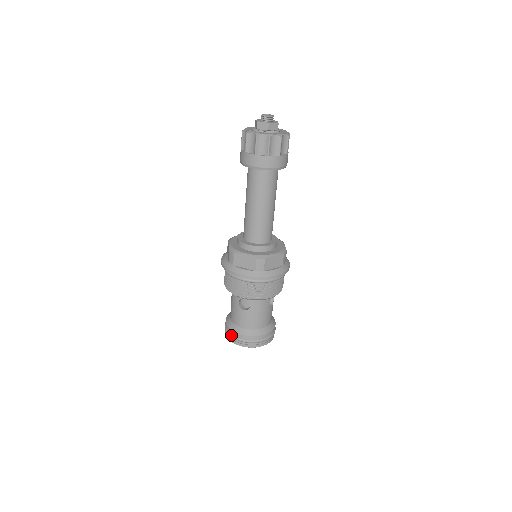
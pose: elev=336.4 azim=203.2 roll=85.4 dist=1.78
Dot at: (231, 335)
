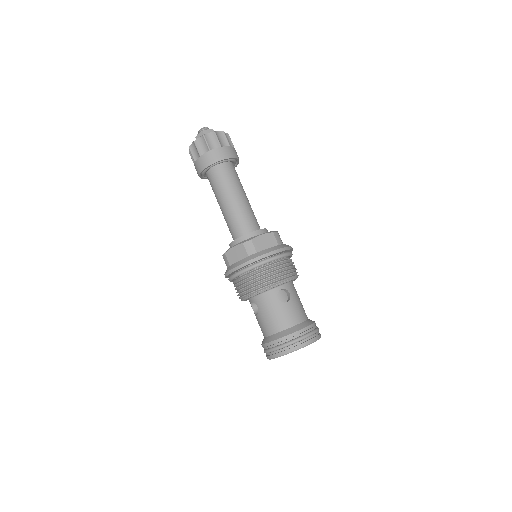
Dot at: (293, 340)
